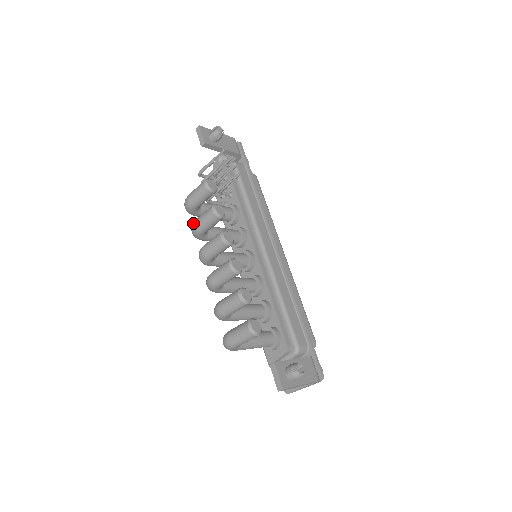
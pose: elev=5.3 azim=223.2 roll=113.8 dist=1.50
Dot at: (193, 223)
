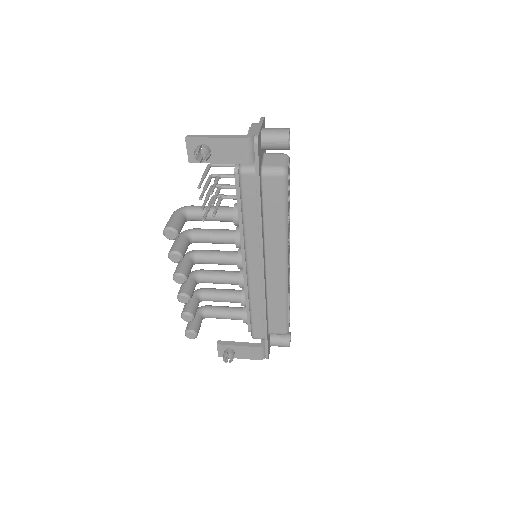
Dot at: occluded
